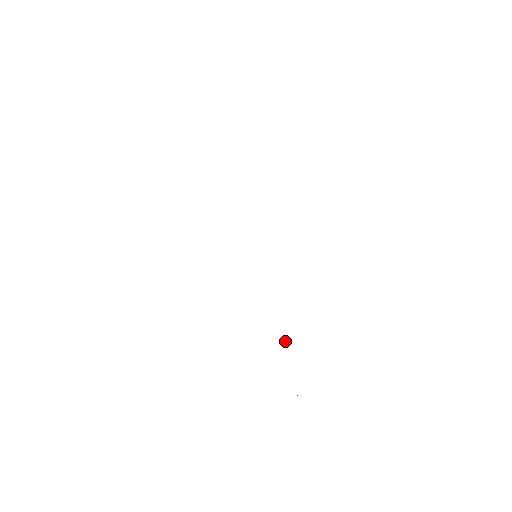
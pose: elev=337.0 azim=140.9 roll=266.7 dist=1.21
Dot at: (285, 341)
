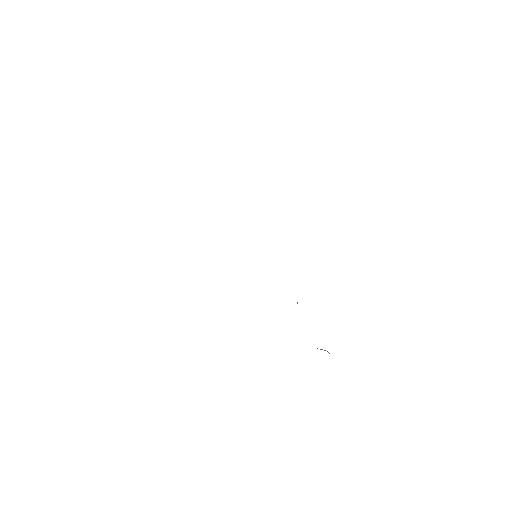
Dot at: (297, 303)
